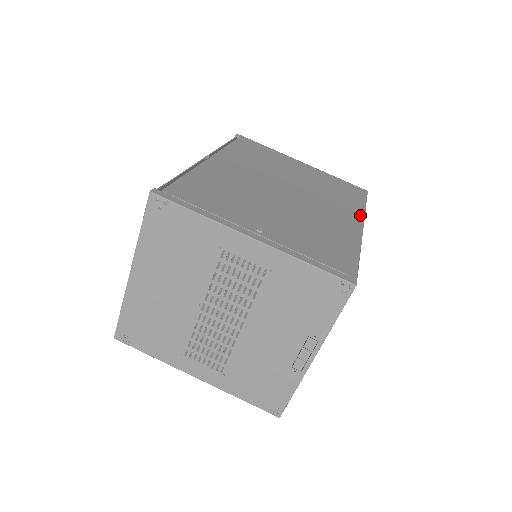
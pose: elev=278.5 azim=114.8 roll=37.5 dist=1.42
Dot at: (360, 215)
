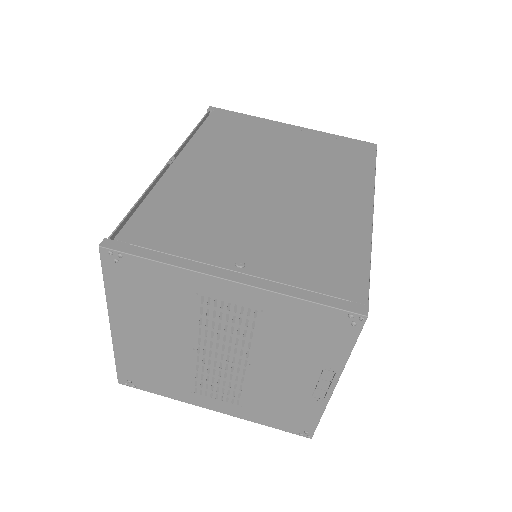
Dot at: (368, 190)
